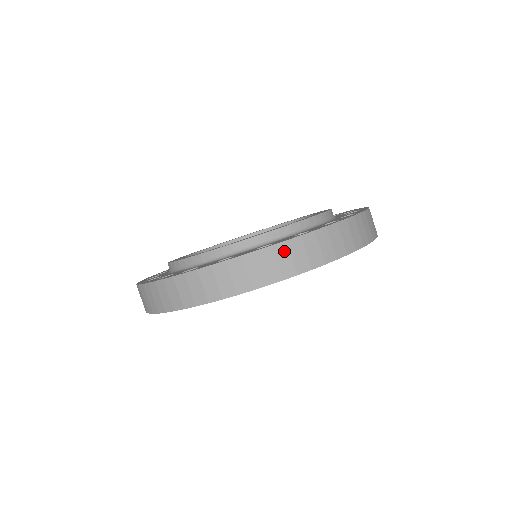
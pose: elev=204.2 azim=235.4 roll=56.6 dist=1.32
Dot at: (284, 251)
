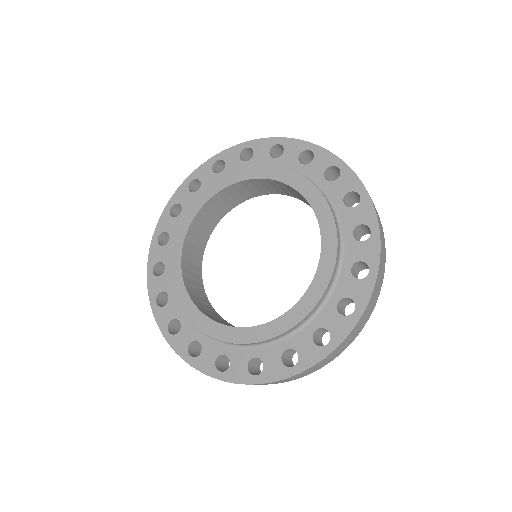
Dot at: (310, 369)
